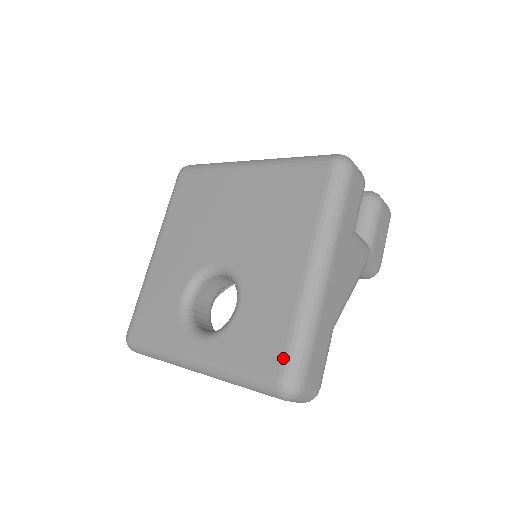
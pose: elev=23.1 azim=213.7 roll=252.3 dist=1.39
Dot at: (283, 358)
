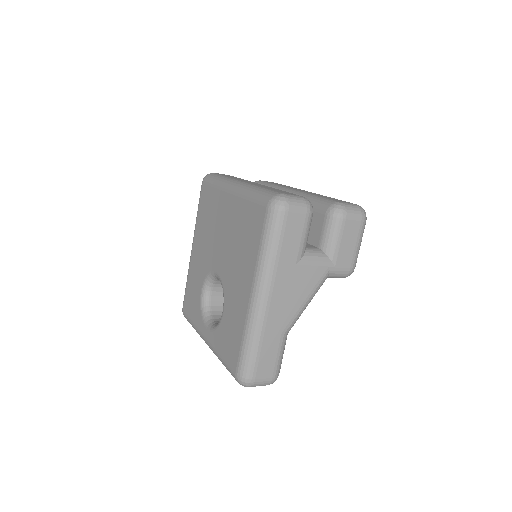
Dot at: (238, 360)
